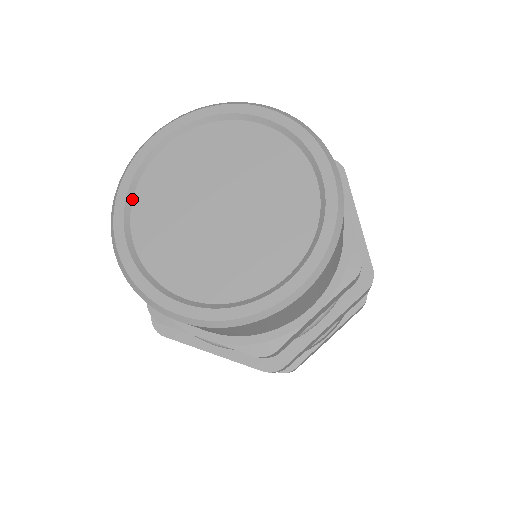
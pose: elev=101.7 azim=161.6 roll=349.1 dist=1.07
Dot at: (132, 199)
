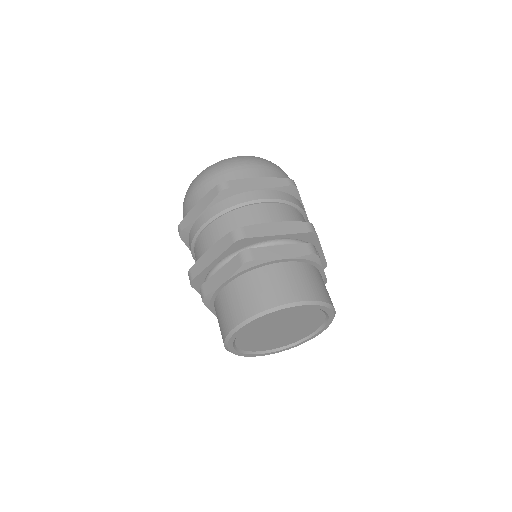
Dot at: (261, 318)
